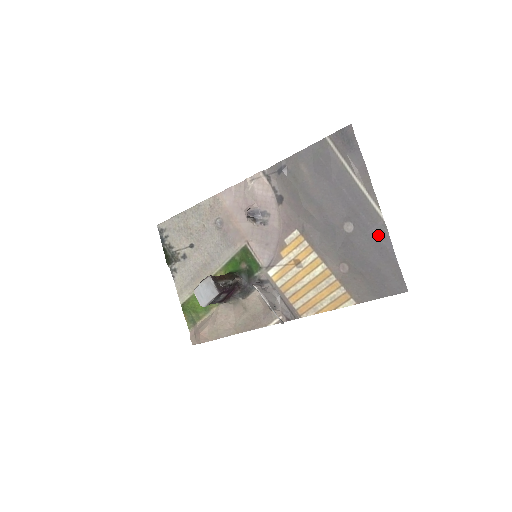
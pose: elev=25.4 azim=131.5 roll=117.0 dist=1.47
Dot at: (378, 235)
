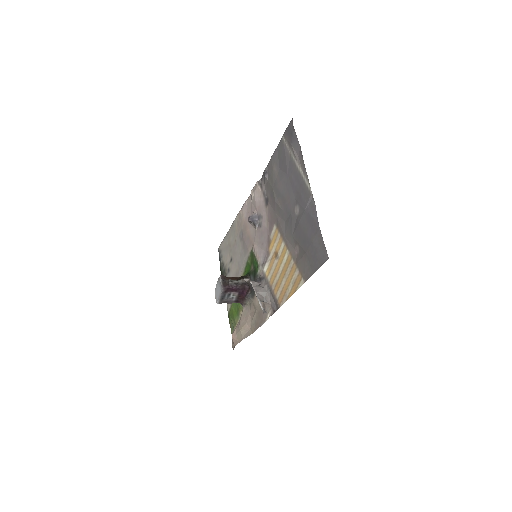
Dot at: (310, 210)
